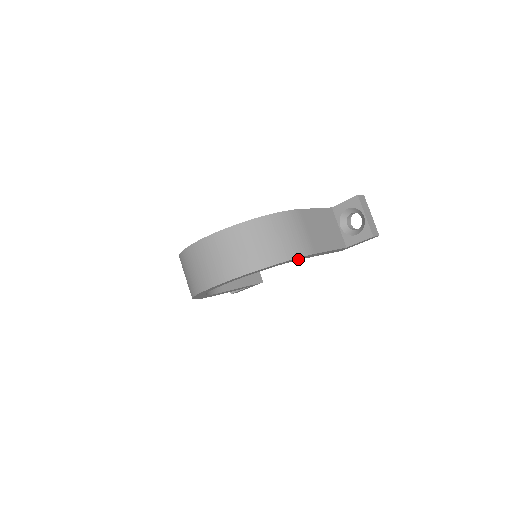
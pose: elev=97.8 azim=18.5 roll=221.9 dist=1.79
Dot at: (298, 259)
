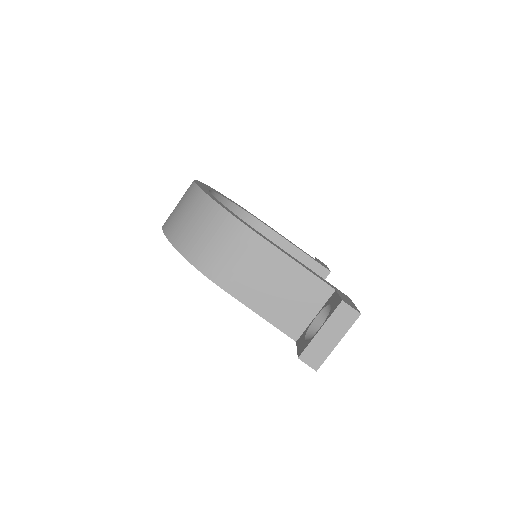
Dot at: occluded
